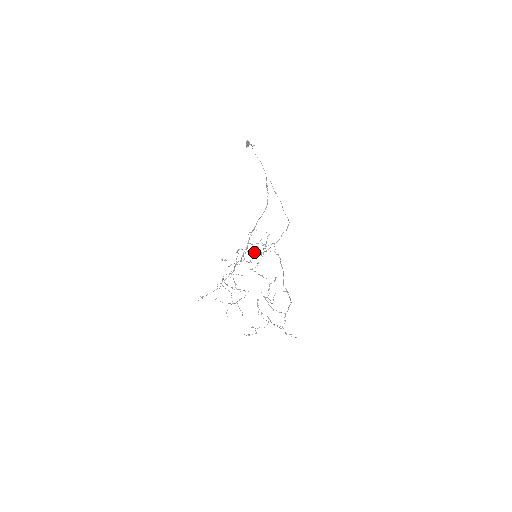
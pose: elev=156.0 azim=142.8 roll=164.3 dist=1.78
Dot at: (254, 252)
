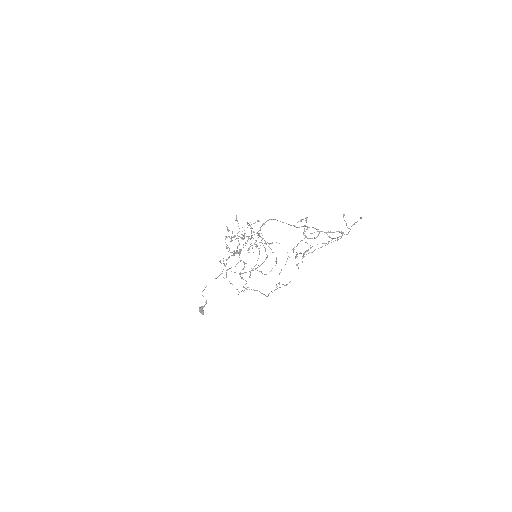
Dot at: (248, 250)
